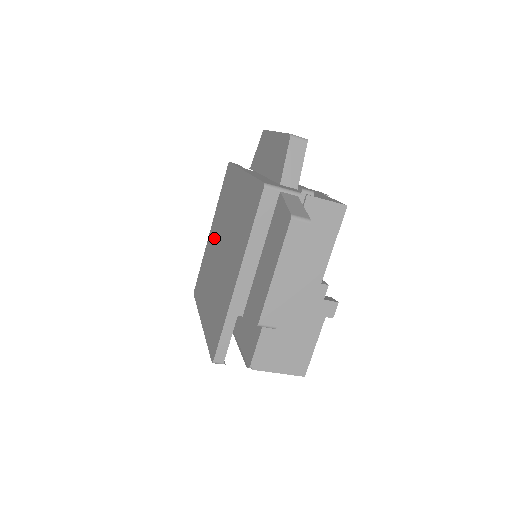
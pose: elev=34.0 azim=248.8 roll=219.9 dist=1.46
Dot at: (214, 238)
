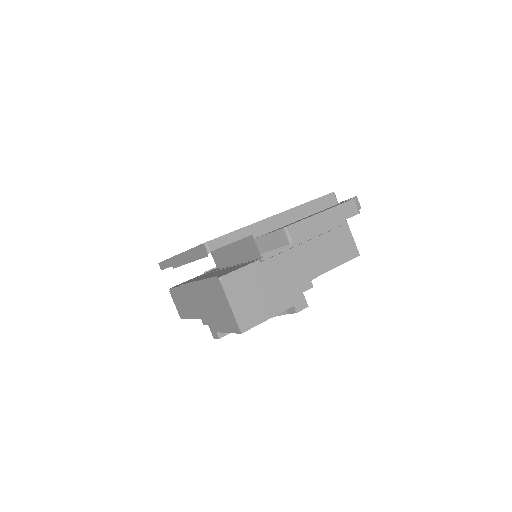
Dot at: occluded
